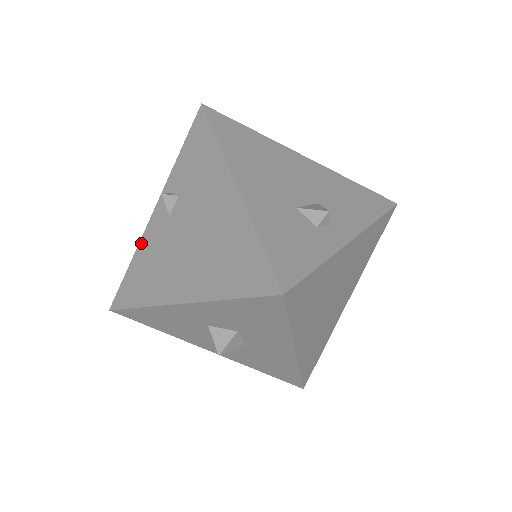
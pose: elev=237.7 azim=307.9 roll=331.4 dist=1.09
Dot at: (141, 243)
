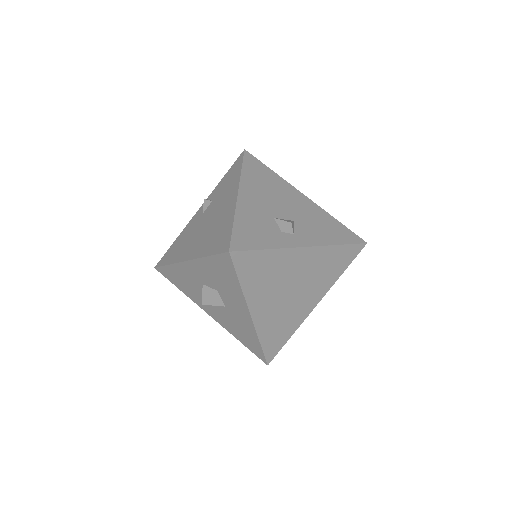
Dot at: (185, 229)
